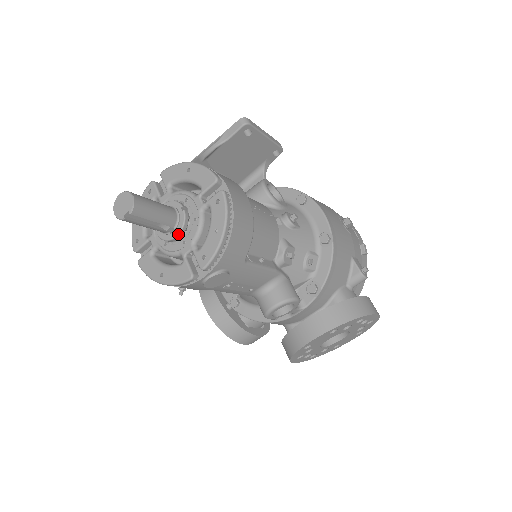
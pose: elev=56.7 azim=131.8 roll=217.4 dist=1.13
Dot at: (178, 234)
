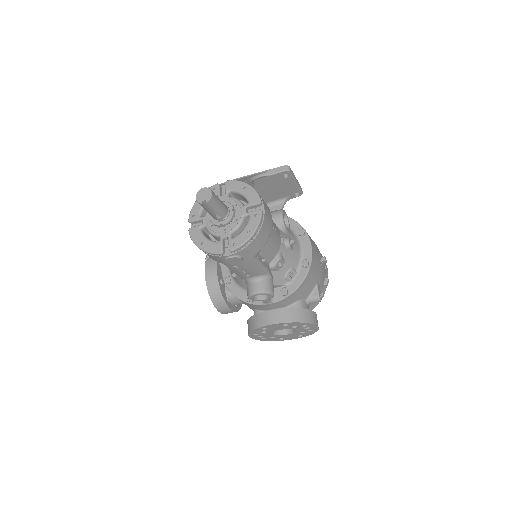
Dot at: (224, 224)
